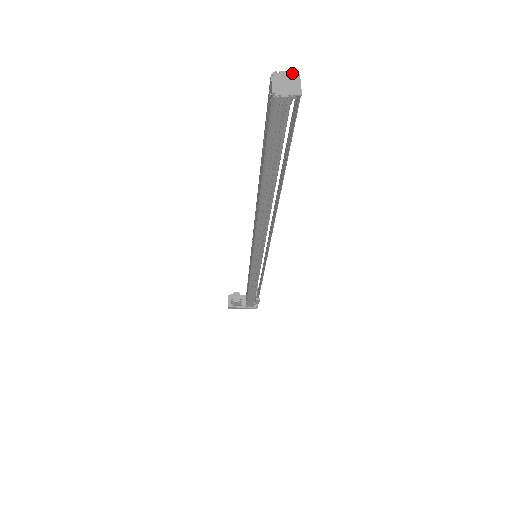
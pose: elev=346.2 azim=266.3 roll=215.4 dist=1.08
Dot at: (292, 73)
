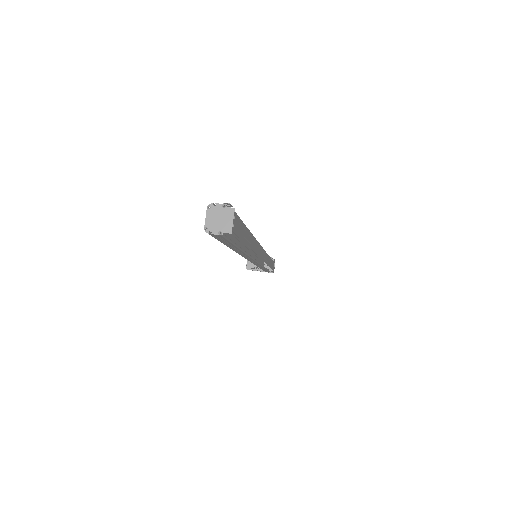
Dot at: (227, 207)
